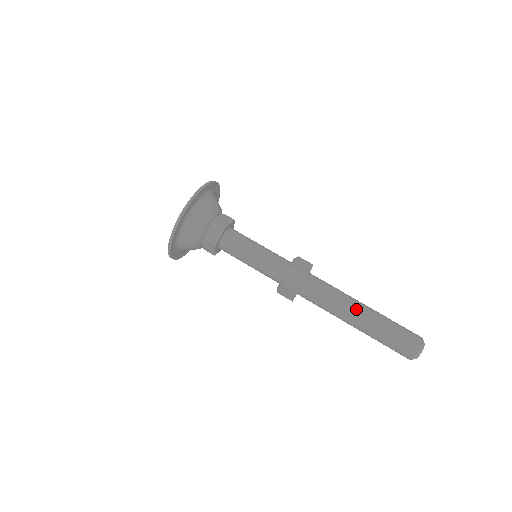
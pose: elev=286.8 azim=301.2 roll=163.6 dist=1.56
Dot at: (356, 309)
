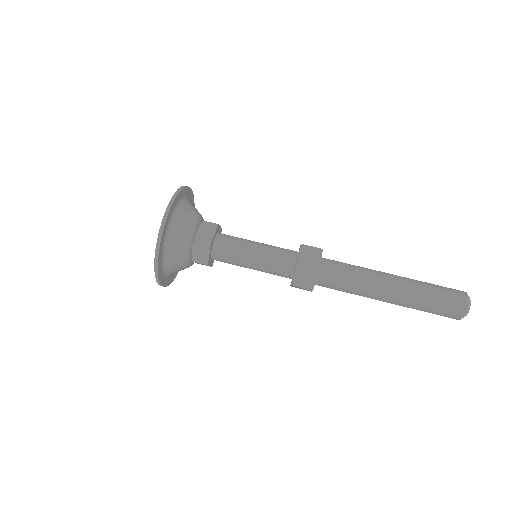
Dot at: (386, 275)
